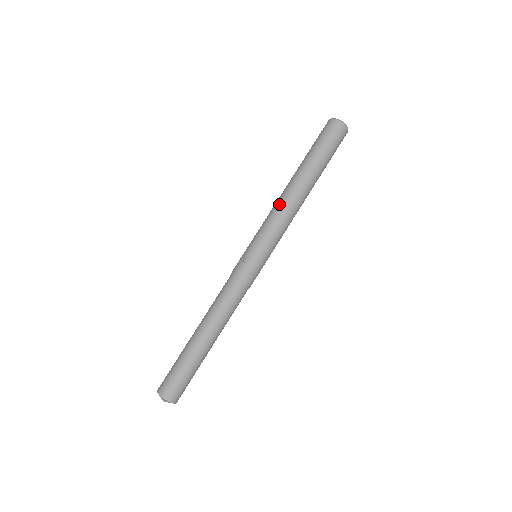
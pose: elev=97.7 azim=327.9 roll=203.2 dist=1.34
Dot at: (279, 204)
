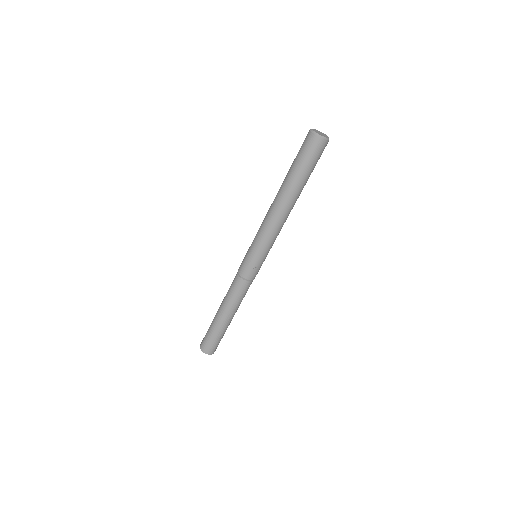
Dot at: (277, 223)
